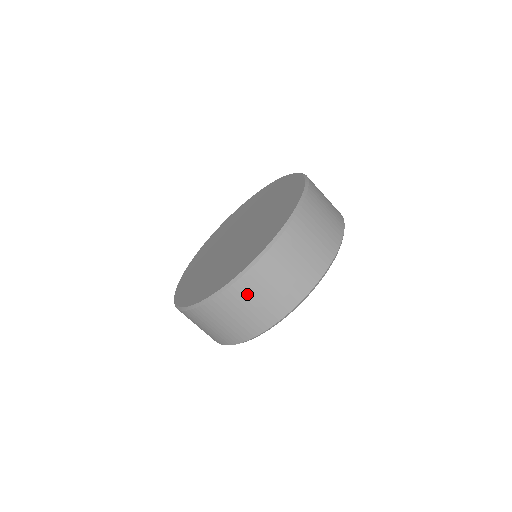
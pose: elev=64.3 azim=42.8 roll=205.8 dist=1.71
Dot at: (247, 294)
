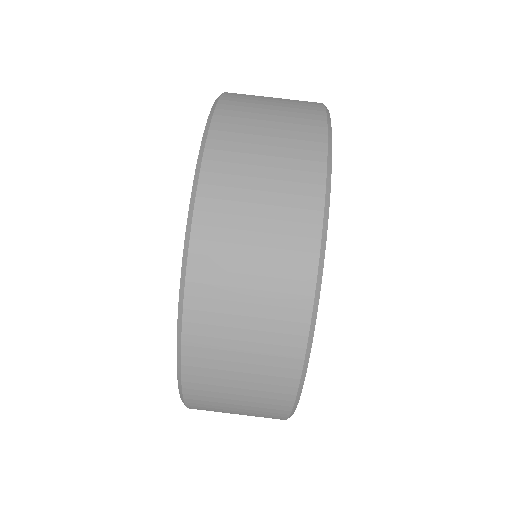
Dot at: (218, 317)
